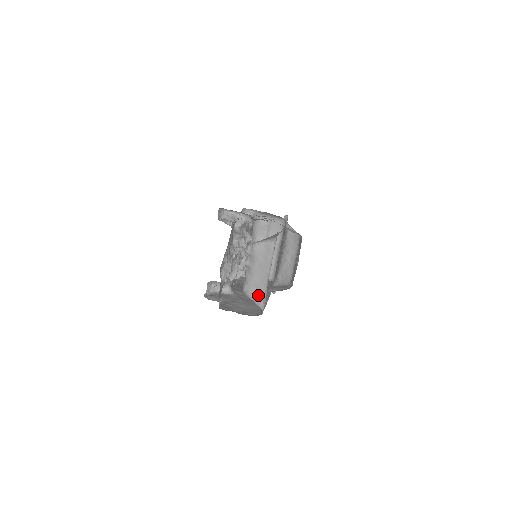
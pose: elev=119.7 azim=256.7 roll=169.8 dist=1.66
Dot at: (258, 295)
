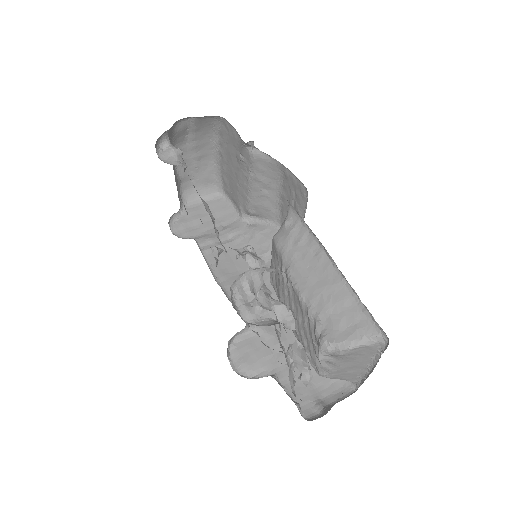
Dot at: (348, 377)
